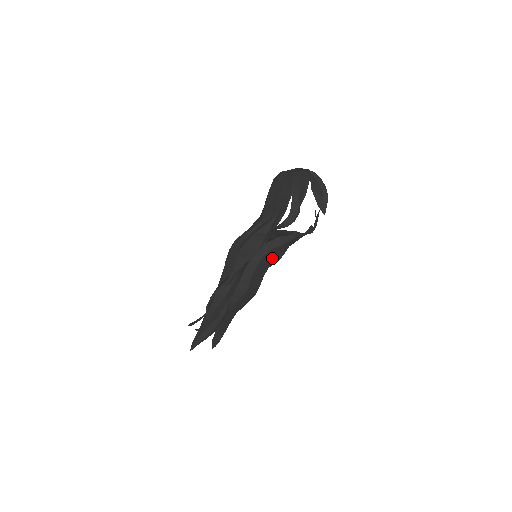
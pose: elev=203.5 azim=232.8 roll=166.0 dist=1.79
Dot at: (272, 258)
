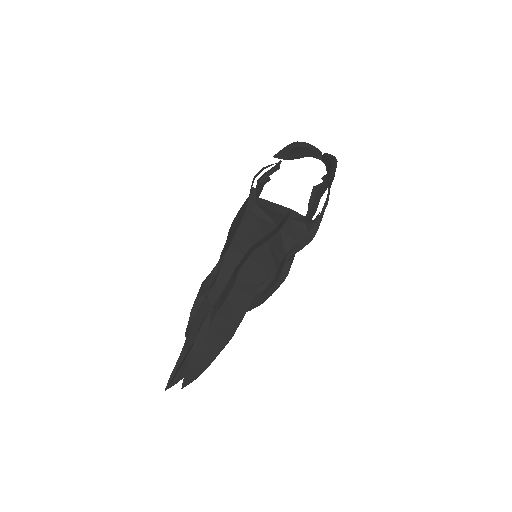
Dot at: (272, 258)
